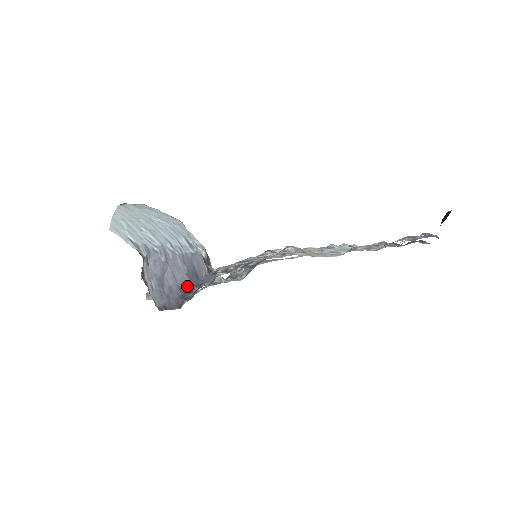
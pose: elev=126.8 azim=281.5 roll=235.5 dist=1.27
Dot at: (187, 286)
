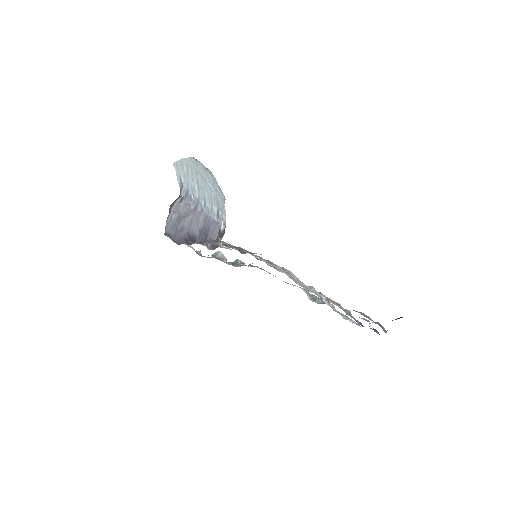
Dot at: (194, 236)
